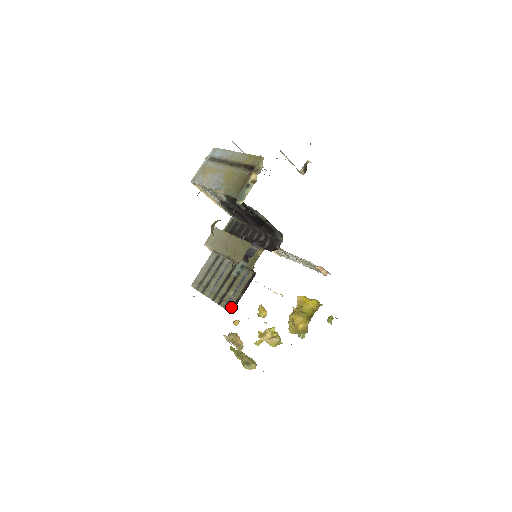
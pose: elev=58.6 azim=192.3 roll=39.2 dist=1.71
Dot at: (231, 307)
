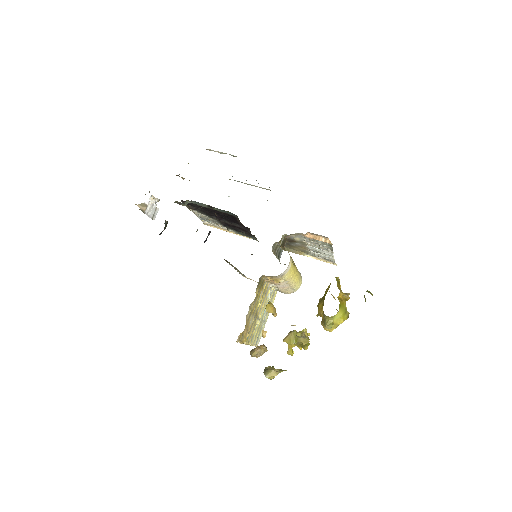
Dot at: occluded
